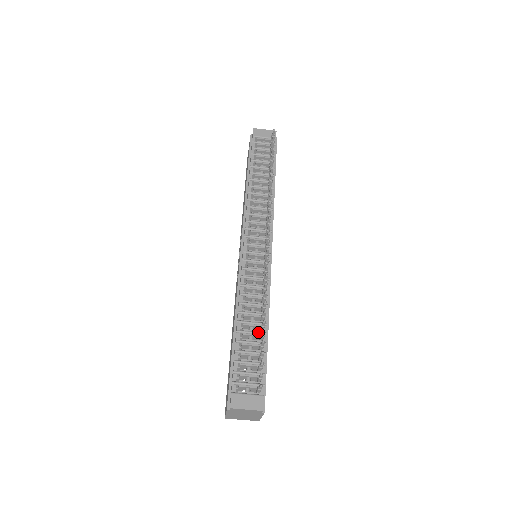
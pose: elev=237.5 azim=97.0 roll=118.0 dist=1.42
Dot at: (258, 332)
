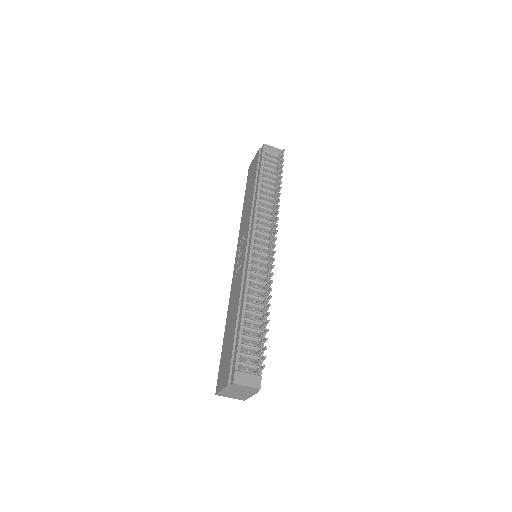
Dot at: (259, 321)
